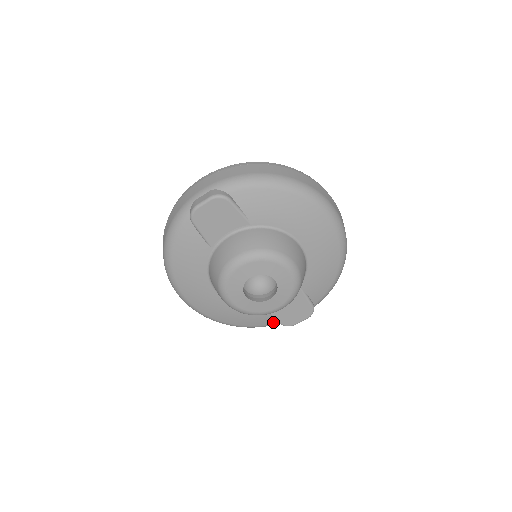
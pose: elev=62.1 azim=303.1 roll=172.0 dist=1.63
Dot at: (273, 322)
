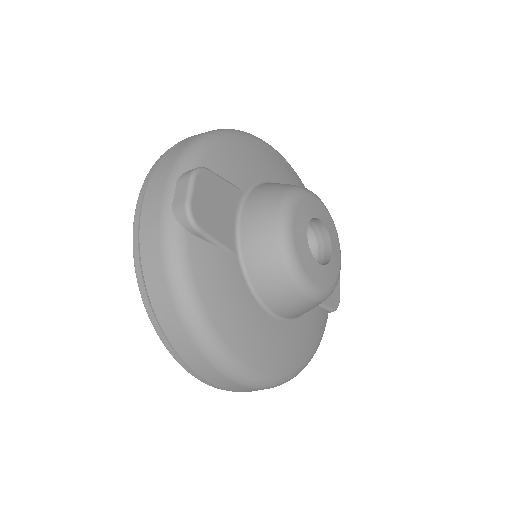
Dot at: (325, 319)
